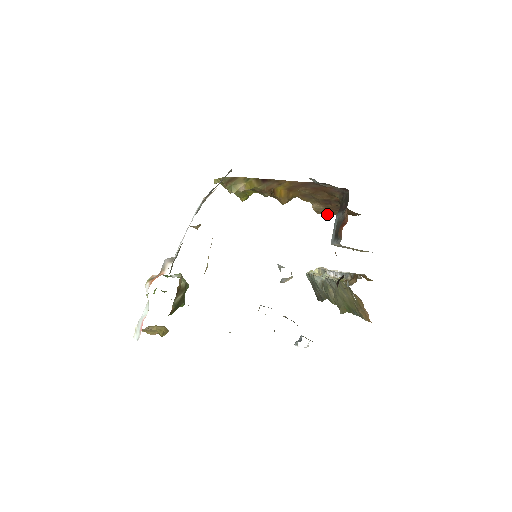
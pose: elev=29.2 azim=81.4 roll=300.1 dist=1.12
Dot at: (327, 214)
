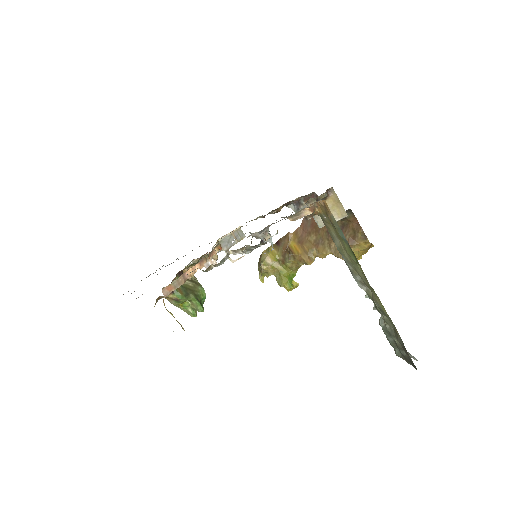
Dot at: occluded
